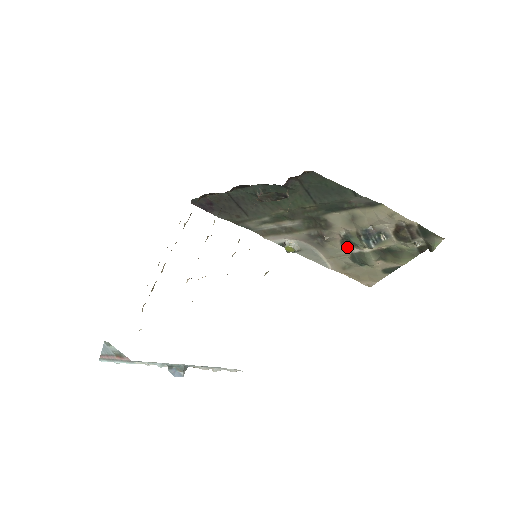
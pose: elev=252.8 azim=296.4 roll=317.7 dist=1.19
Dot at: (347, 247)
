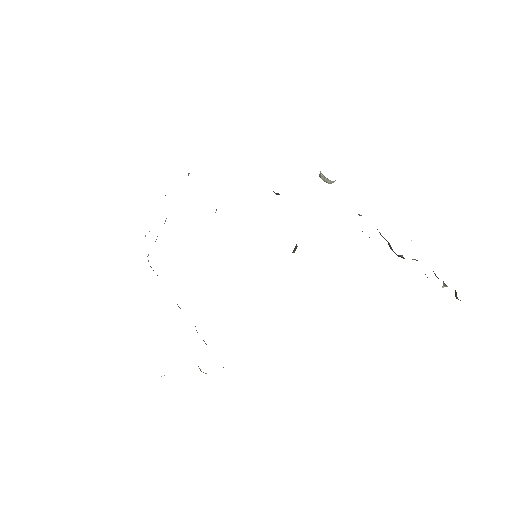
Dot at: occluded
